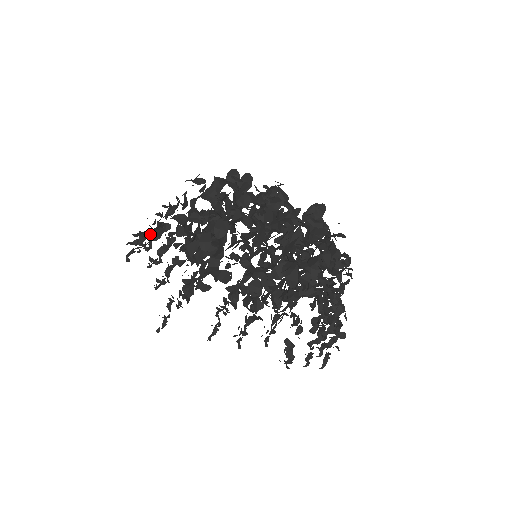
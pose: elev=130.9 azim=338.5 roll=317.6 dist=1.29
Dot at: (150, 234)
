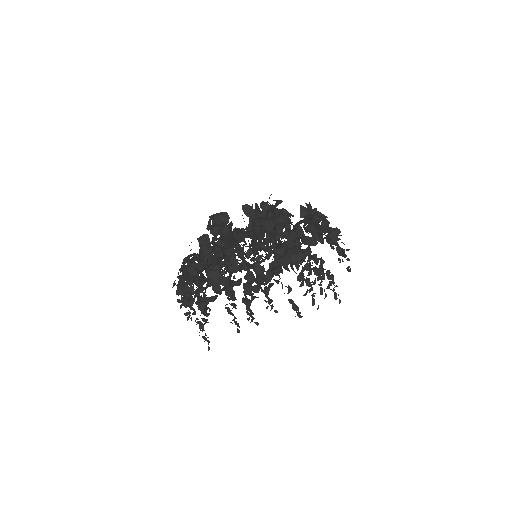
Dot at: (200, 283)
